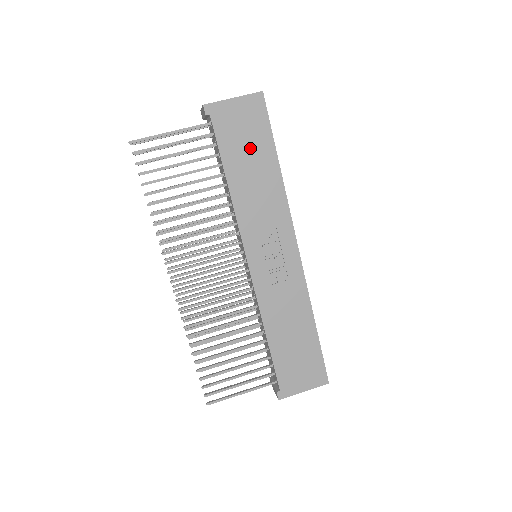
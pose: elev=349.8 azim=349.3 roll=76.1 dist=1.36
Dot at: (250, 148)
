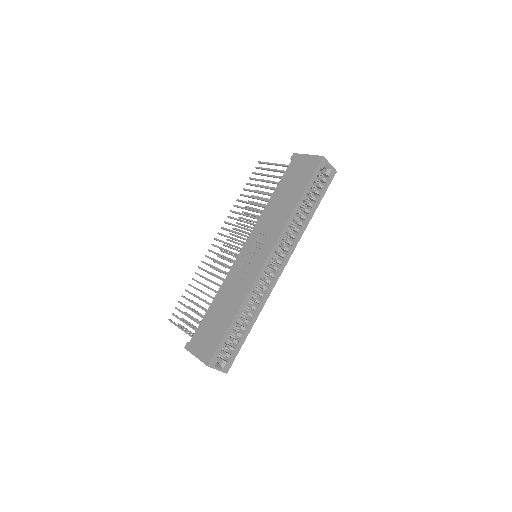
Dot at: (294, 184)
